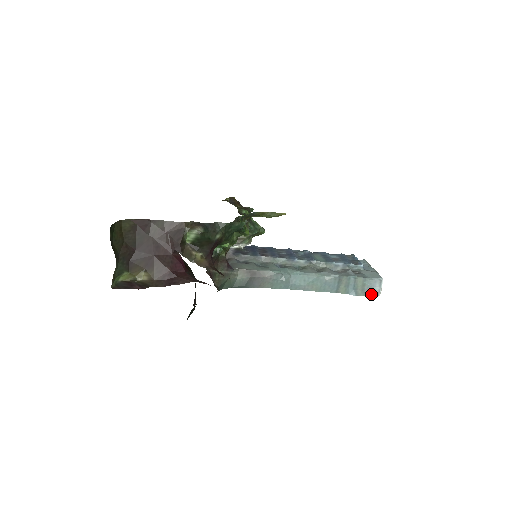
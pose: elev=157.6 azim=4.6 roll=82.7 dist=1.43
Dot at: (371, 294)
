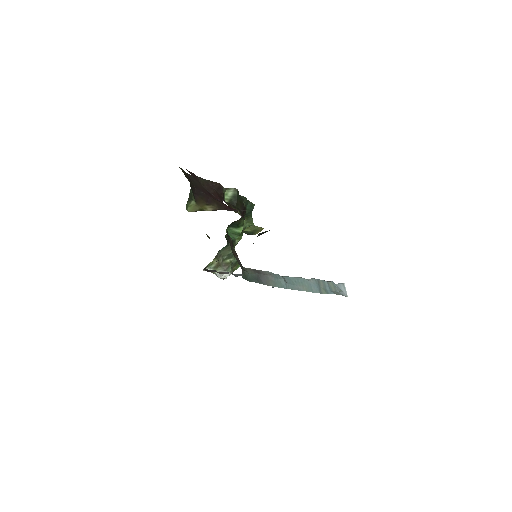
Dot at: (342, 295)
